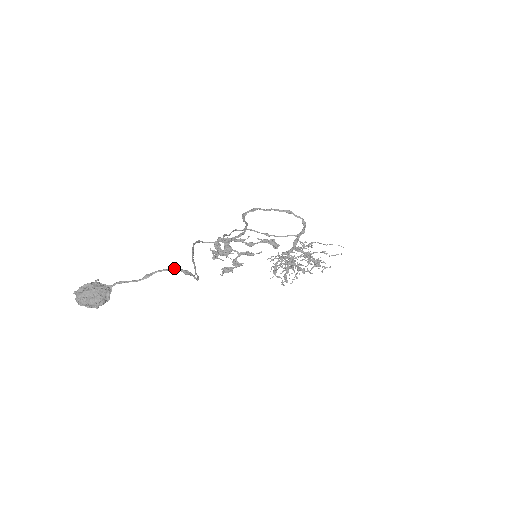
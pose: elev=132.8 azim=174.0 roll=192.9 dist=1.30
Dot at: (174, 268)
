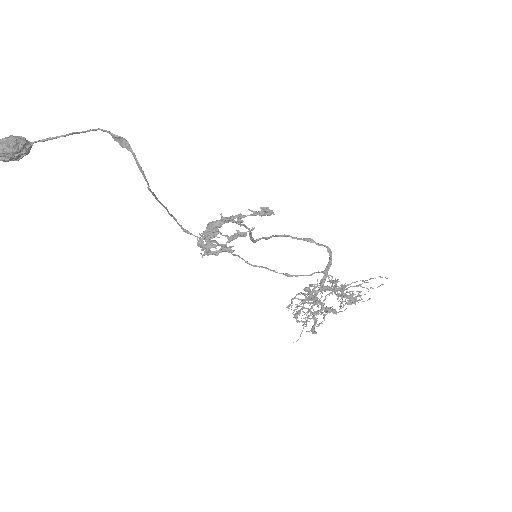
Dot at: (108, 131)
